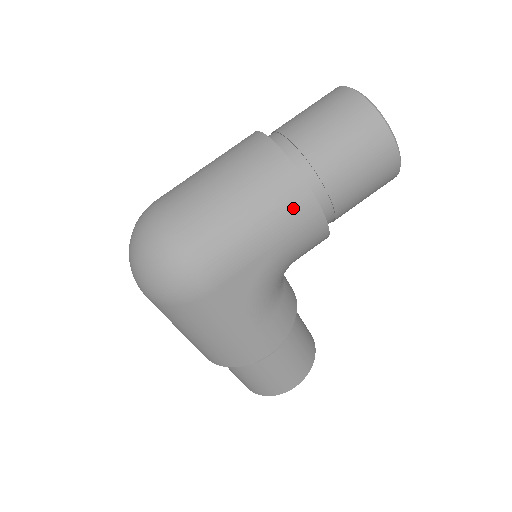
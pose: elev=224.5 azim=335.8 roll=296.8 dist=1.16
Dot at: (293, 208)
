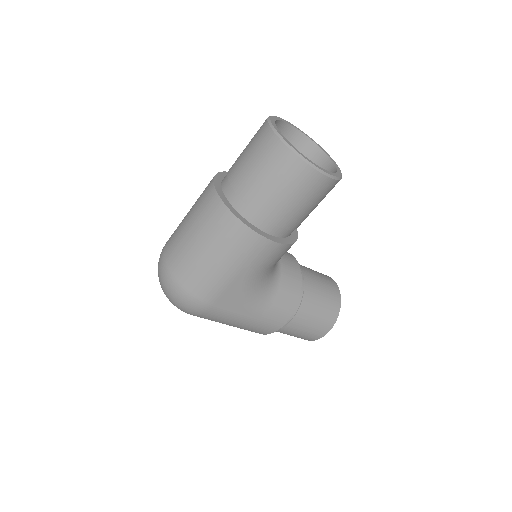
Dot at: (243, 245)
